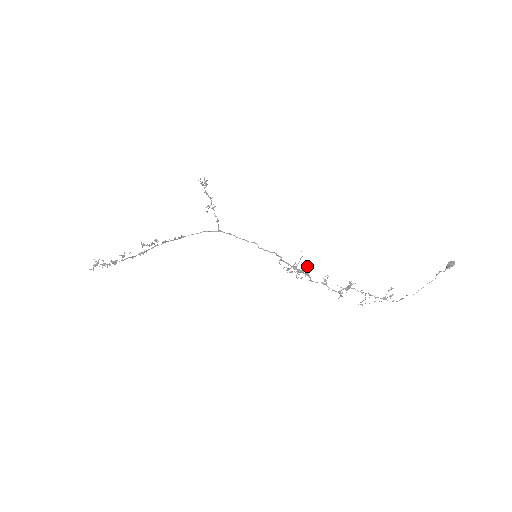
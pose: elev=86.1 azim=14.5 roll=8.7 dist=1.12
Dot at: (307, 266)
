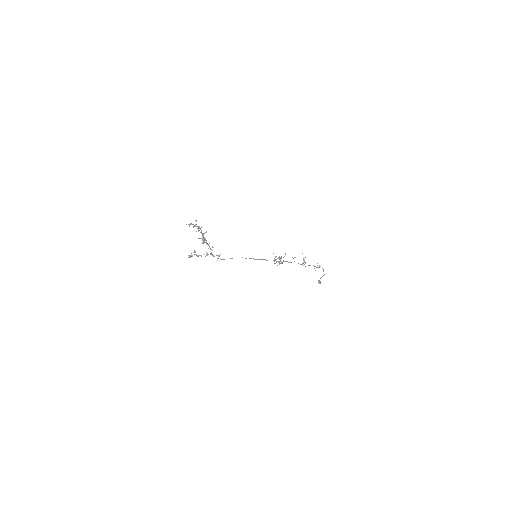
Dot at: (280, 258)
